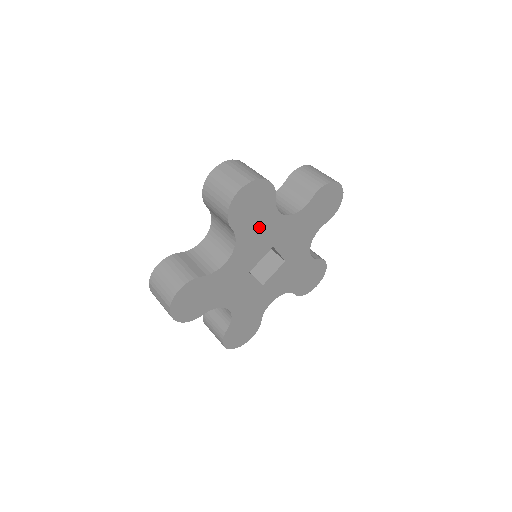
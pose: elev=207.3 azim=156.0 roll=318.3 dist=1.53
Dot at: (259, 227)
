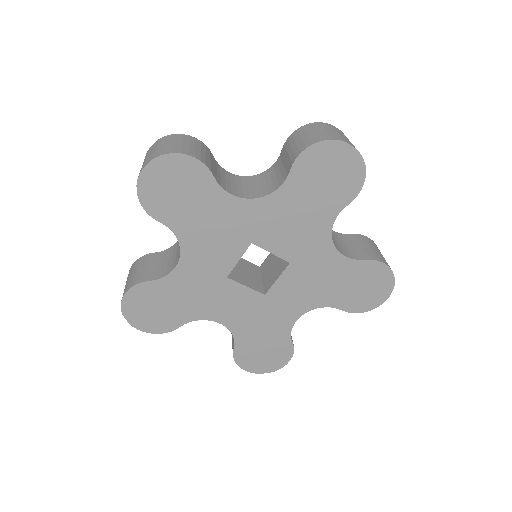
Dot at: (208, 218)
